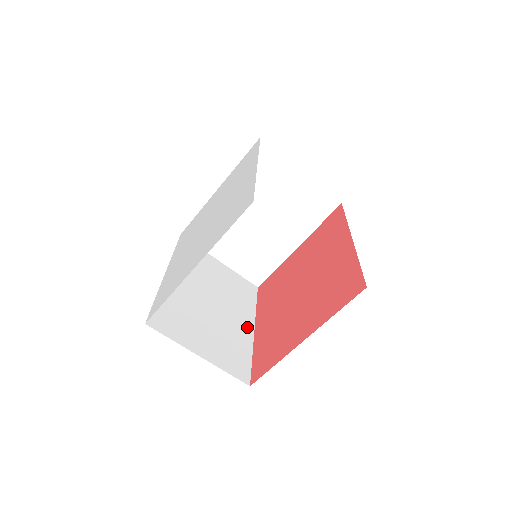
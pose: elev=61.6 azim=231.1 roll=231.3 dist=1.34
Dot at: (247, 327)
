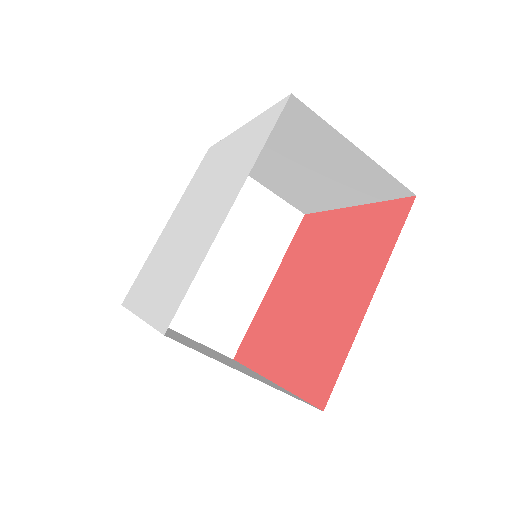
Dot at: (261, 282)
